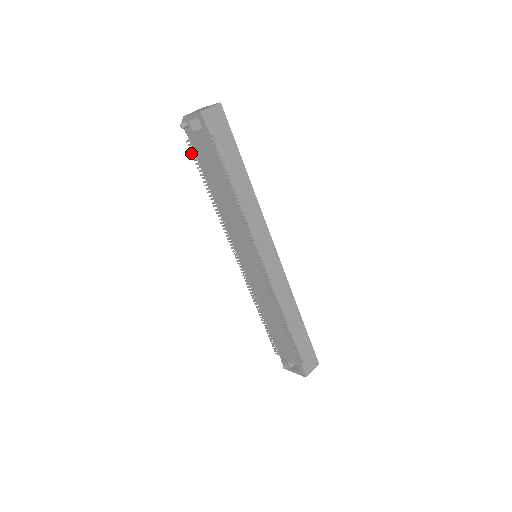
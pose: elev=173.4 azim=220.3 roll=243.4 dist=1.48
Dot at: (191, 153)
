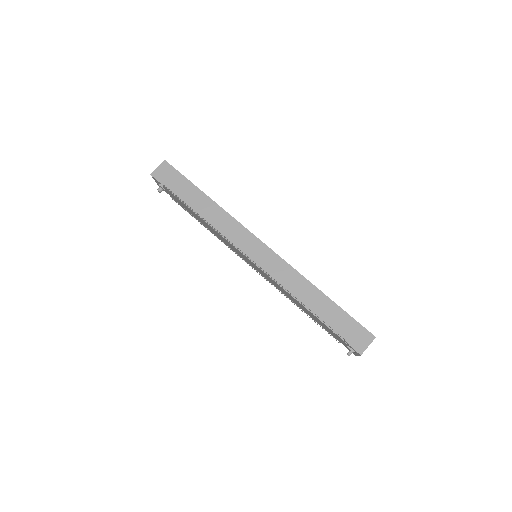
Dot at: occluded
